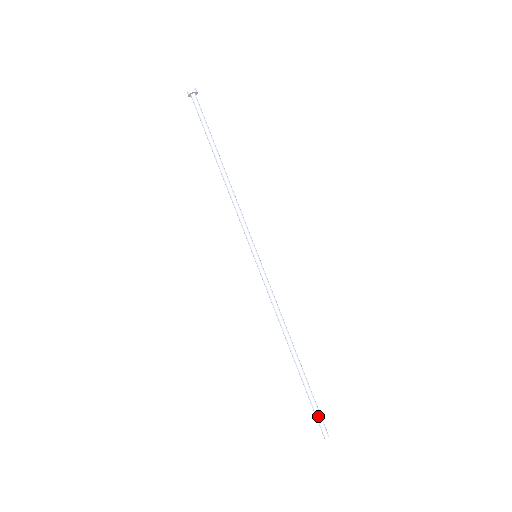
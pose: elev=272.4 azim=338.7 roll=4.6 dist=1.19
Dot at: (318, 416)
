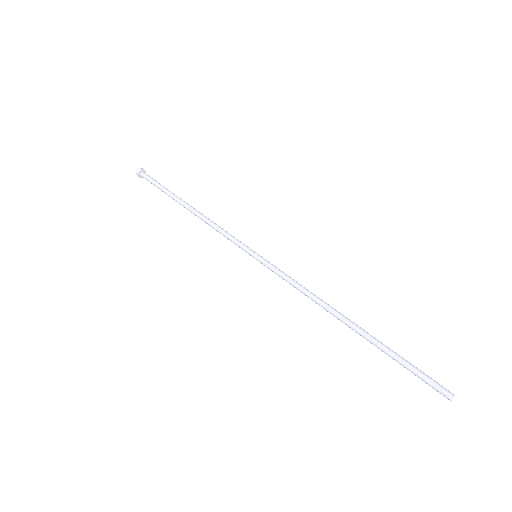
Dot at: (423, 375)
